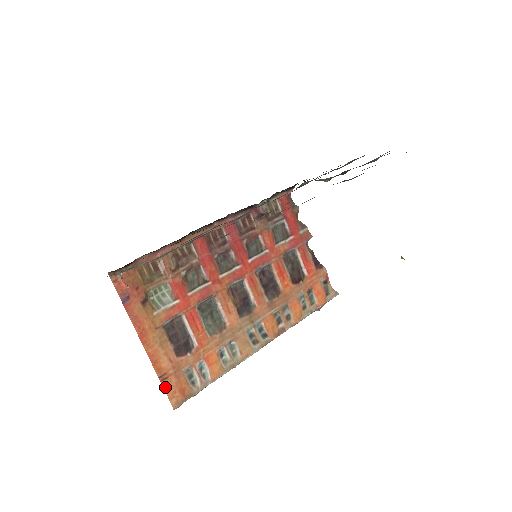
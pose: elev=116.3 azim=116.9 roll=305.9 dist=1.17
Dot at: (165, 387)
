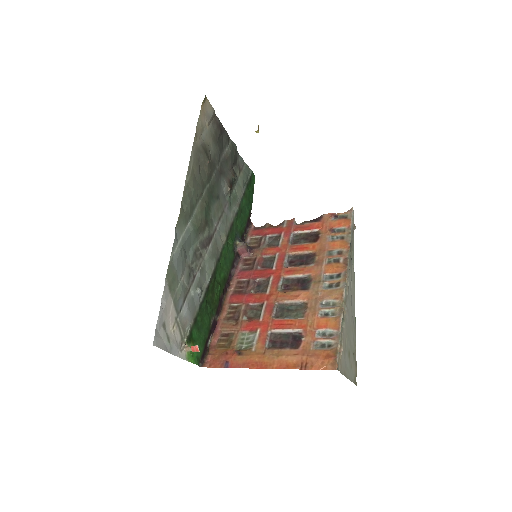
Dot at: (312, 368)
